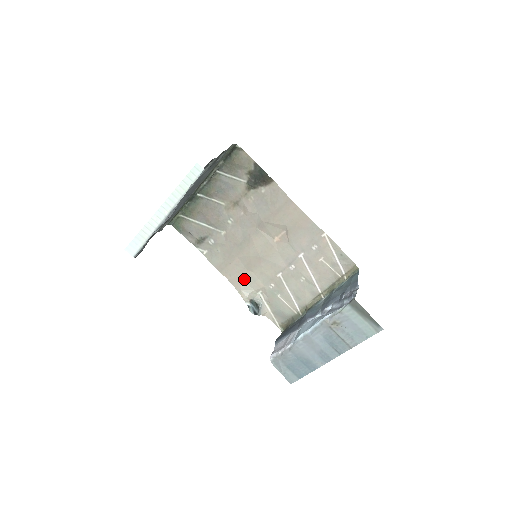
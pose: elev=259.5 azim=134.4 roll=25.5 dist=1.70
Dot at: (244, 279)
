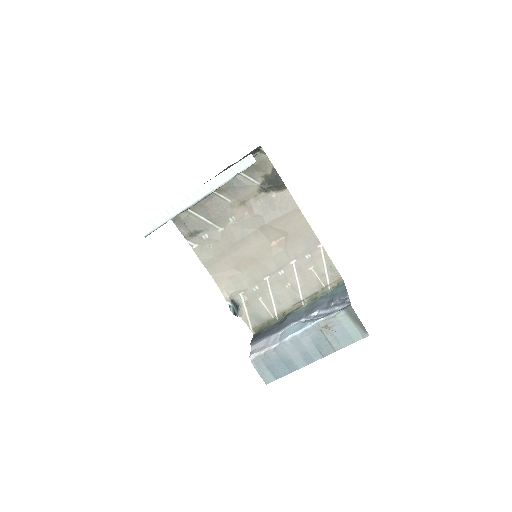
Dot at: (230, 278)
